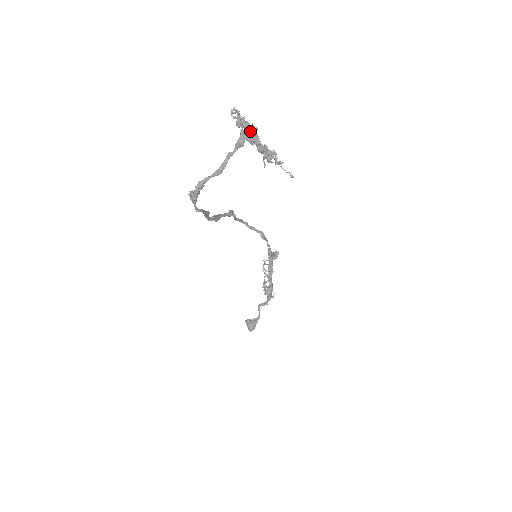
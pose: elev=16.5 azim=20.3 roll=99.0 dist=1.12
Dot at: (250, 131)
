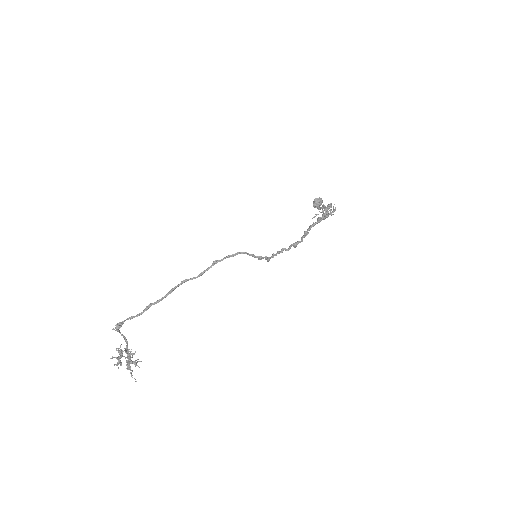
Dot at: (117, 365)
